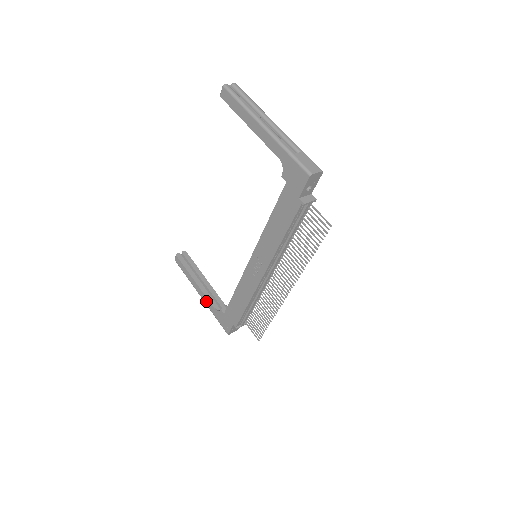
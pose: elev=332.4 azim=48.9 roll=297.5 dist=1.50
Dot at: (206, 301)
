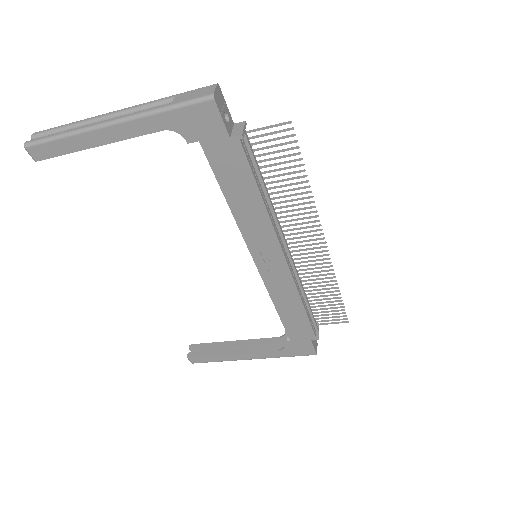
Dot at: (262, 356)
